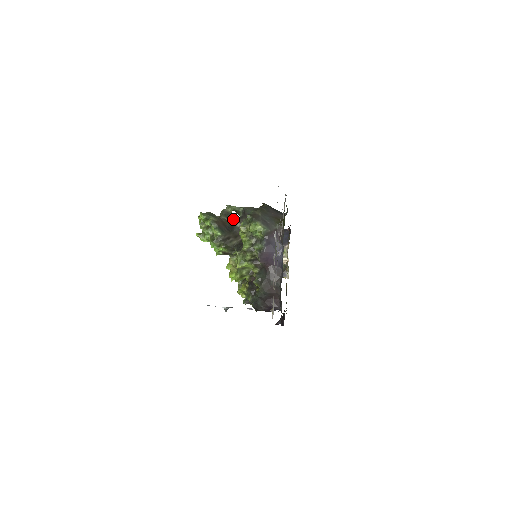
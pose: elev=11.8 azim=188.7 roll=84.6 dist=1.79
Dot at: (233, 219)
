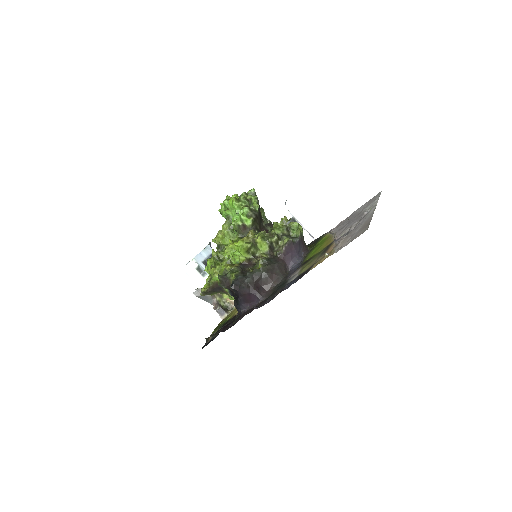
Dot at: occluded
